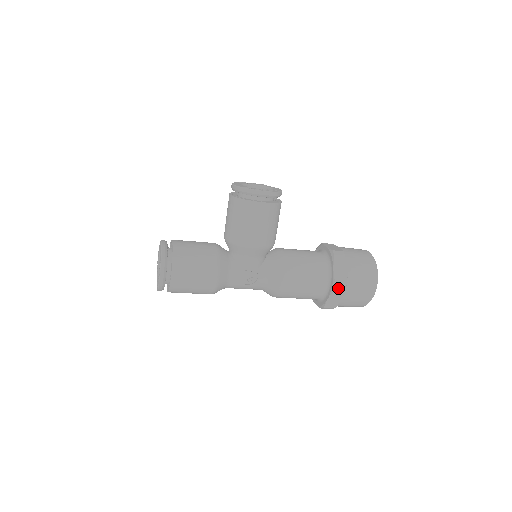
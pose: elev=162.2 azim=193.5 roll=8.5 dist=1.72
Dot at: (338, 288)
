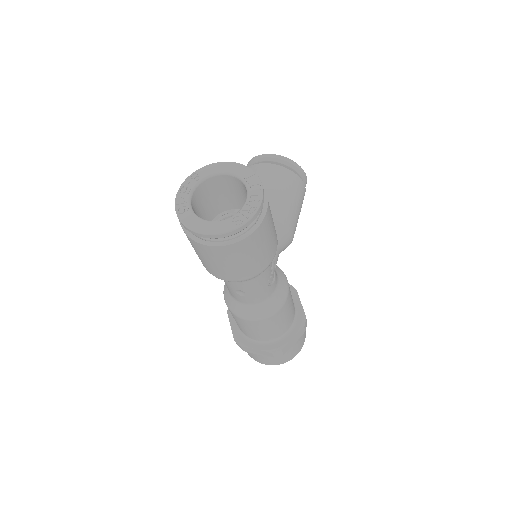
Dot at: (305, 324)
